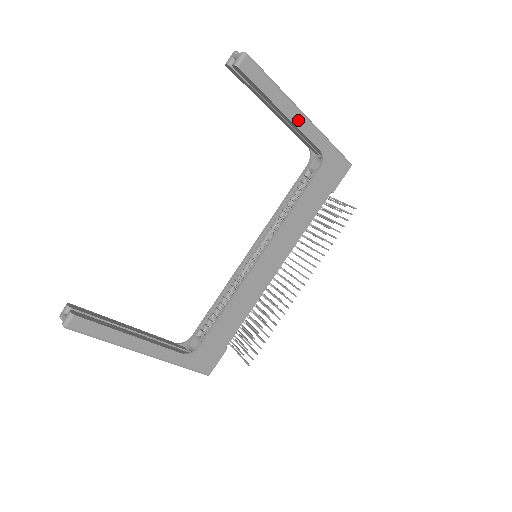
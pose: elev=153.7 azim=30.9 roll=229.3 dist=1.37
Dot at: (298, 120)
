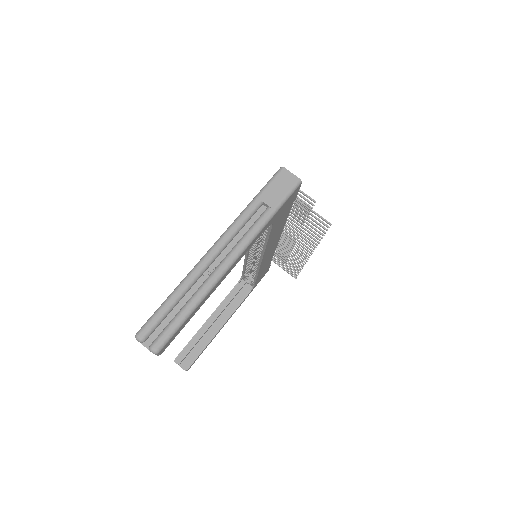
Dot at: (230, 269)
